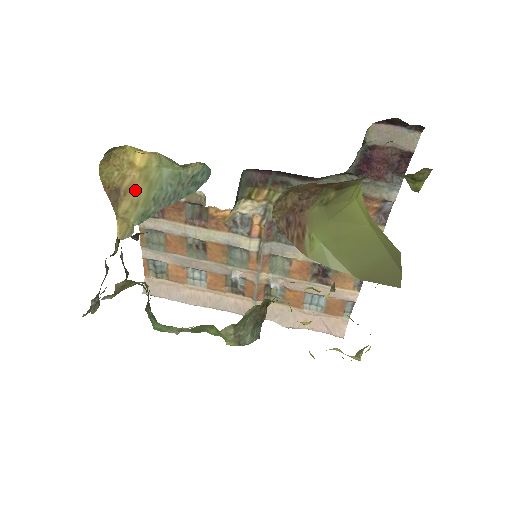
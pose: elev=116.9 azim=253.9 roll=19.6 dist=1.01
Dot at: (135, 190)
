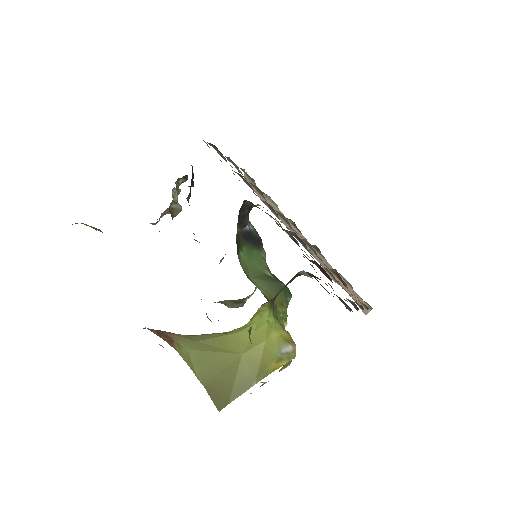
Dot at: occluded
